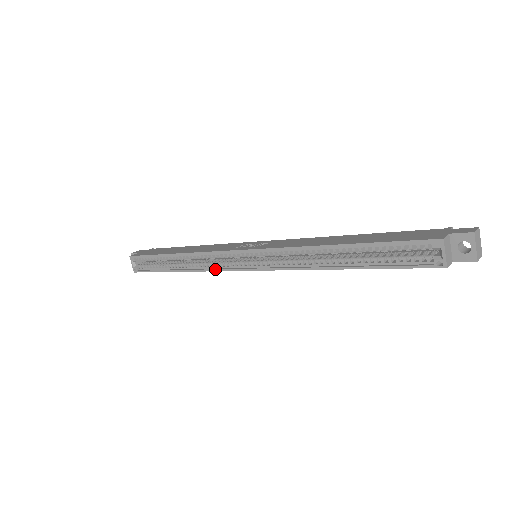
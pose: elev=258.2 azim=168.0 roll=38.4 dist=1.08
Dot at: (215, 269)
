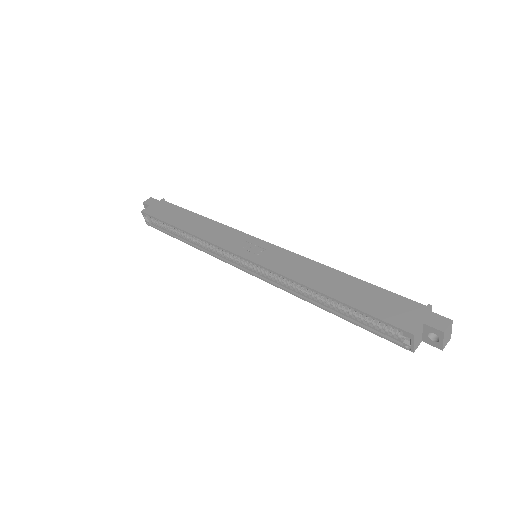
Dot at: (219, 258)
